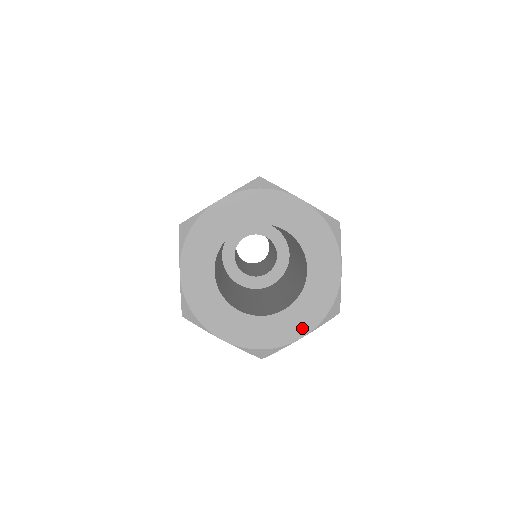
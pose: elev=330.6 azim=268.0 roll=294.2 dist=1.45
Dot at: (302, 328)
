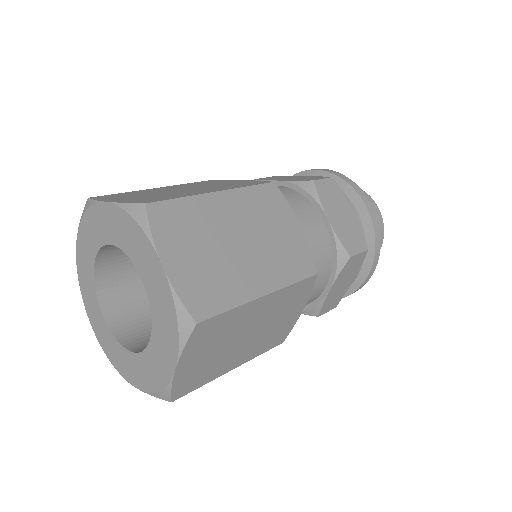
Dot at: (136, 380)
